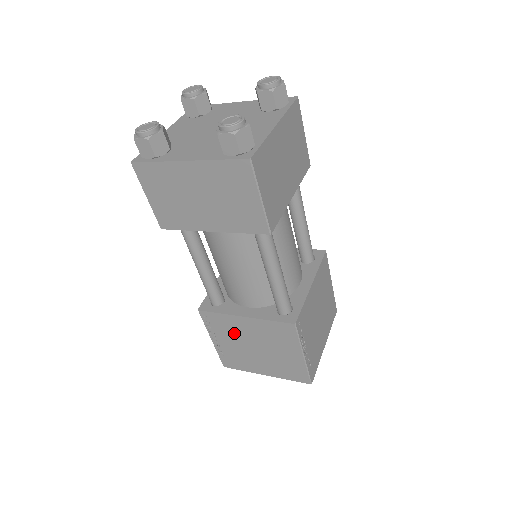
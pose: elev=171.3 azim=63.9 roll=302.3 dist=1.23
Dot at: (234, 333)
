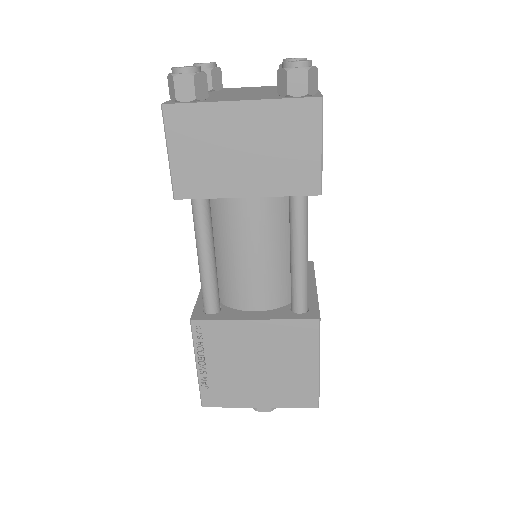
Dot at: (233, 348)
